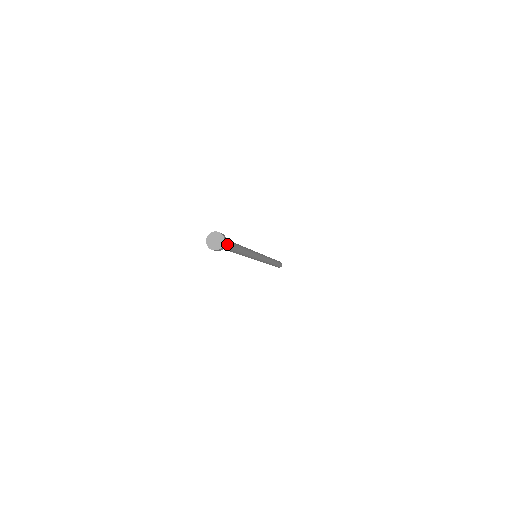
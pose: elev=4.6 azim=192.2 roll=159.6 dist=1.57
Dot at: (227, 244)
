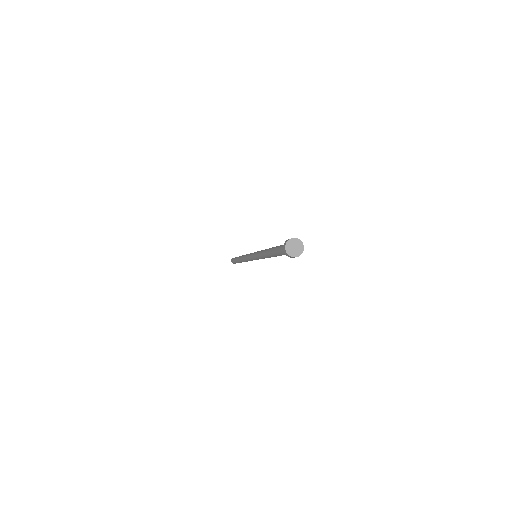
Dot at: occluded
